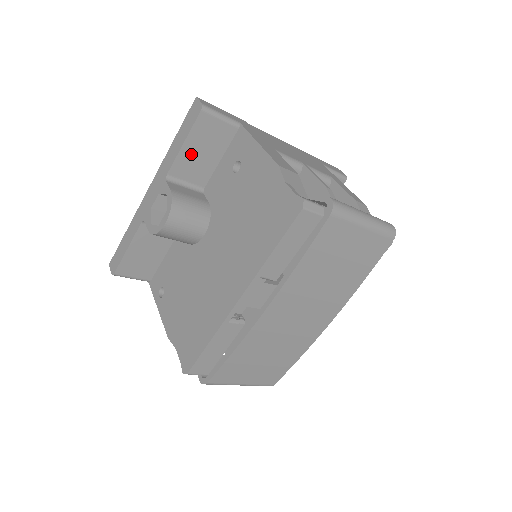
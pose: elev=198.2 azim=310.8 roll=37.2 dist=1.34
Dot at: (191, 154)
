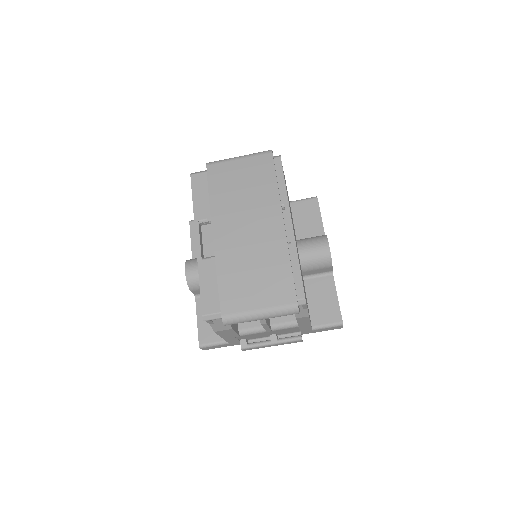
Dot at: occluded
